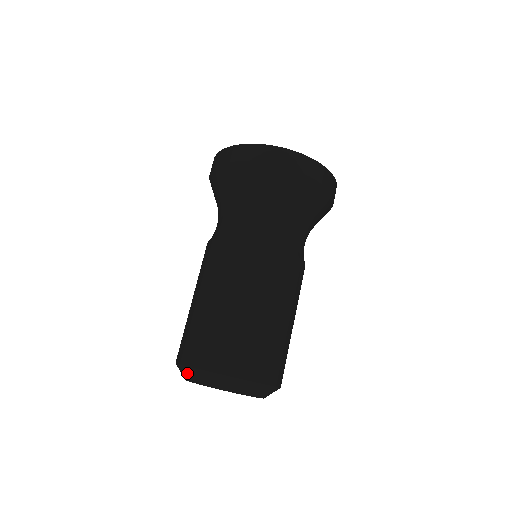
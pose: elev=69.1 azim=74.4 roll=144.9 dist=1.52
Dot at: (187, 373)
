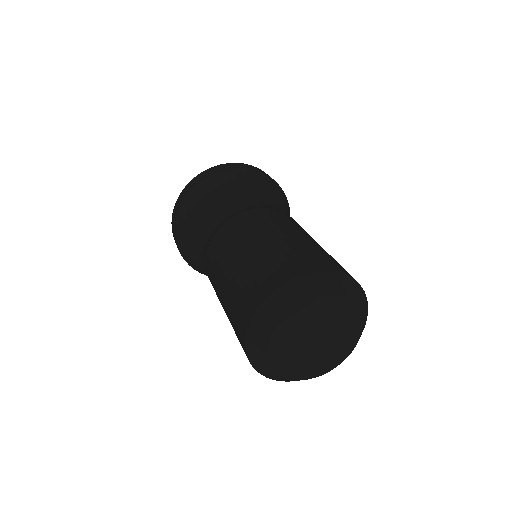
Dot at: (260, 327)
